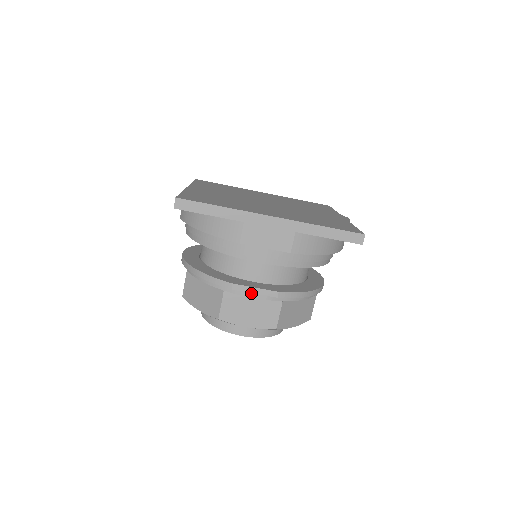
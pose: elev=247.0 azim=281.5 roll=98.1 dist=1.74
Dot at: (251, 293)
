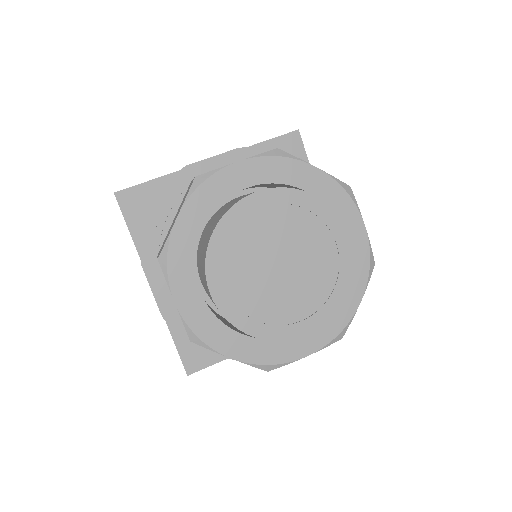
Dot at: (223, 165)
